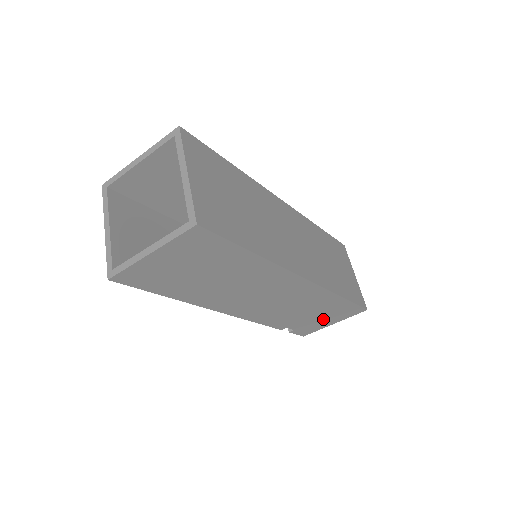
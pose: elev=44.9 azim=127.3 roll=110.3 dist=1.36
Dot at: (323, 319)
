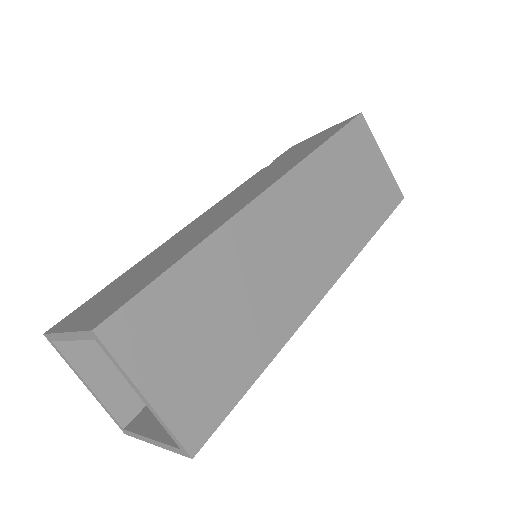
Dot at: occluded
